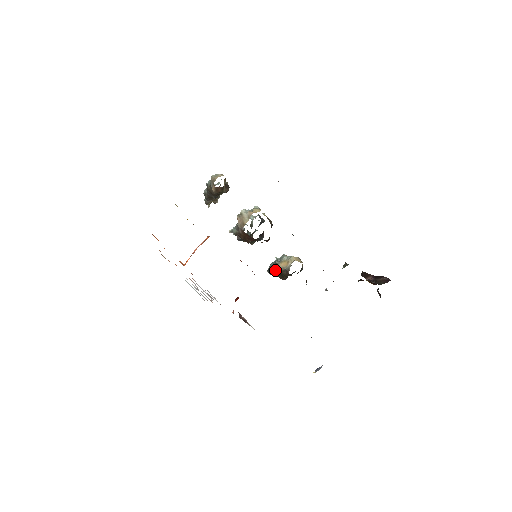
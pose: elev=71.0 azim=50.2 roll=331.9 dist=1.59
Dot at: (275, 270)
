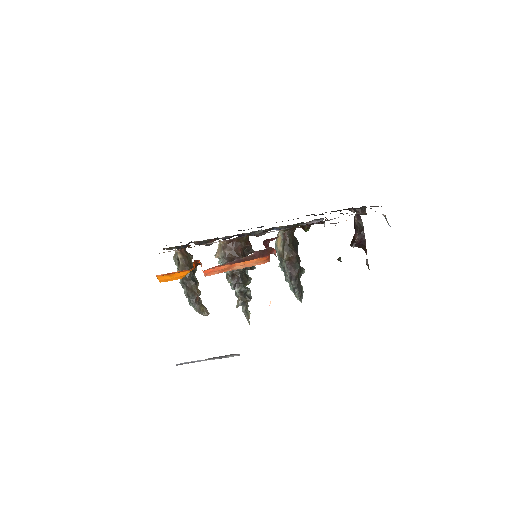
Dot at: (282, 255)
